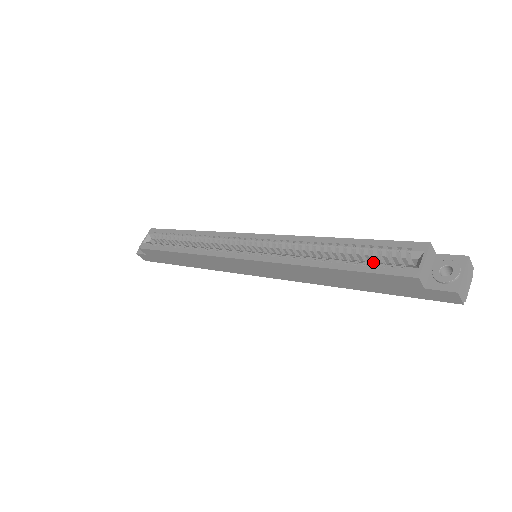
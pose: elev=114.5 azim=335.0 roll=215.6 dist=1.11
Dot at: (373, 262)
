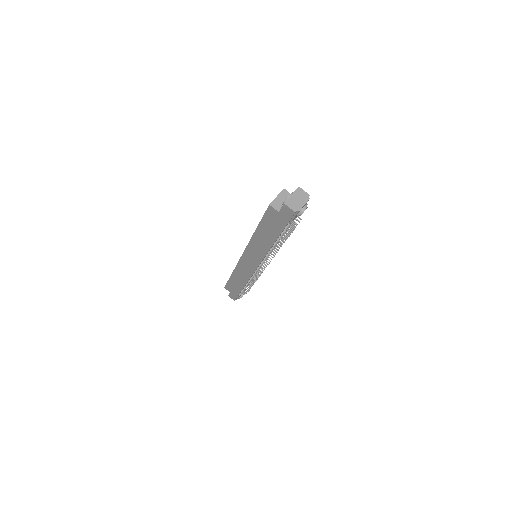
Dot at: occluded
